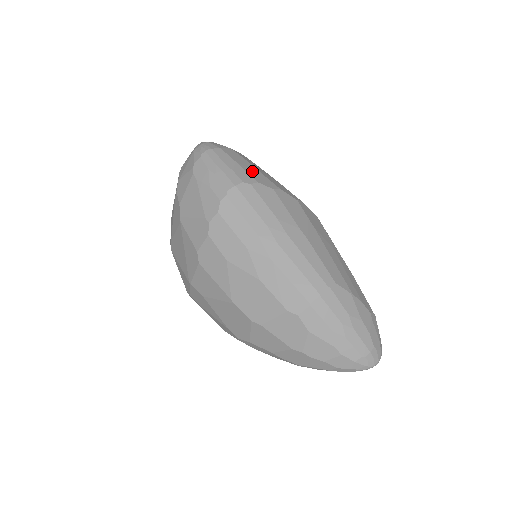
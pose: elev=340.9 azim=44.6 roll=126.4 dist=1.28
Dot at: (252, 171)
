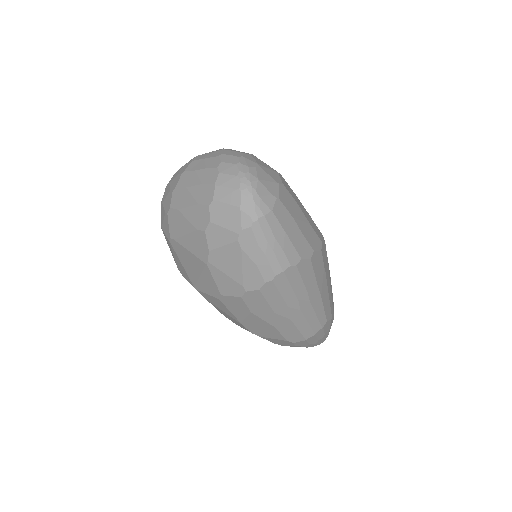
Dot at: (297, 238)
